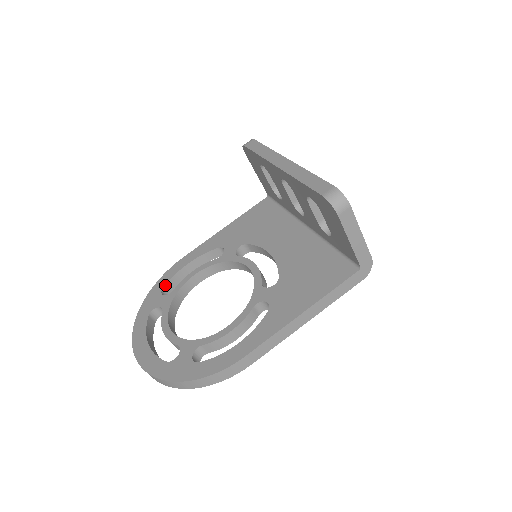
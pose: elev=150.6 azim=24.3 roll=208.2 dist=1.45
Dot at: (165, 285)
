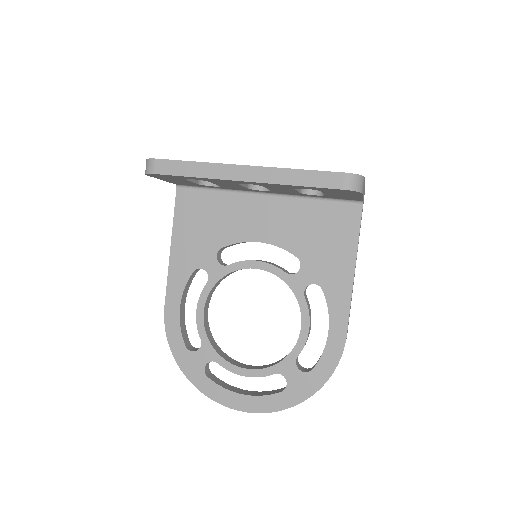
Dot at: (184, 342)
